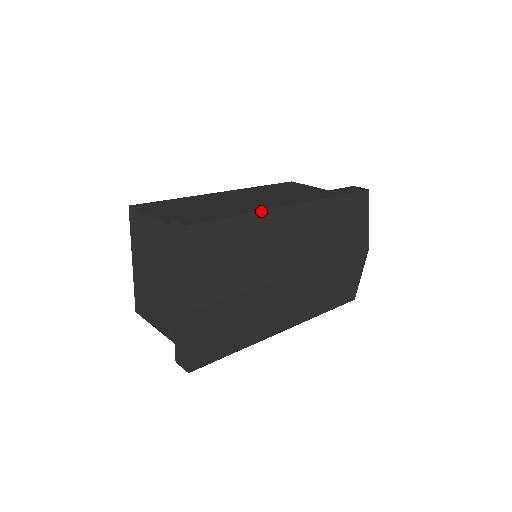
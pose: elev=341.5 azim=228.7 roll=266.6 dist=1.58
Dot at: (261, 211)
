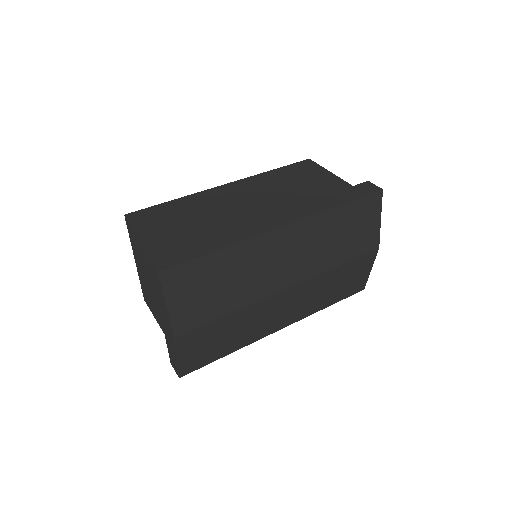
Dot at: (244, 241)
